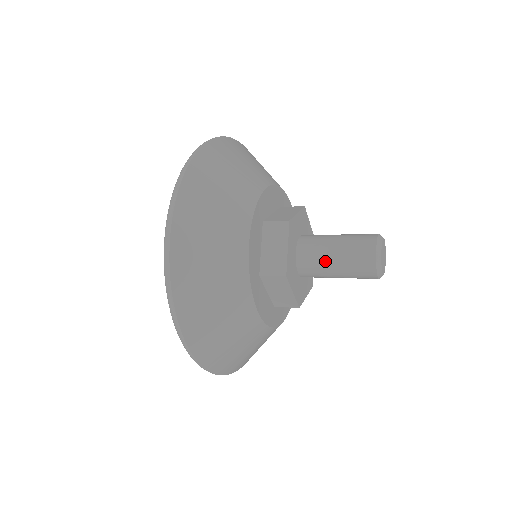
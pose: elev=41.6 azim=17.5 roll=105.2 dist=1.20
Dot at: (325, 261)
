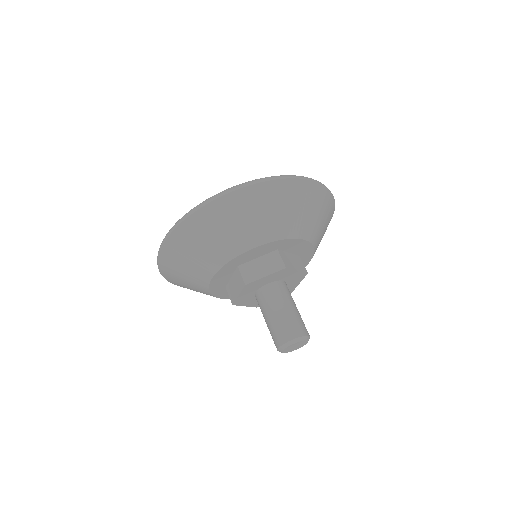
Dot at: (271, 307)
